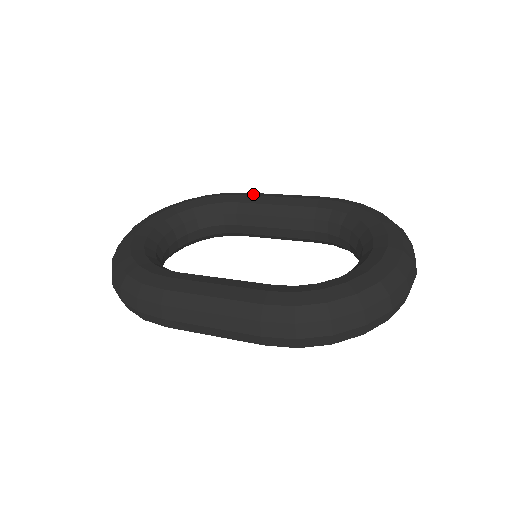
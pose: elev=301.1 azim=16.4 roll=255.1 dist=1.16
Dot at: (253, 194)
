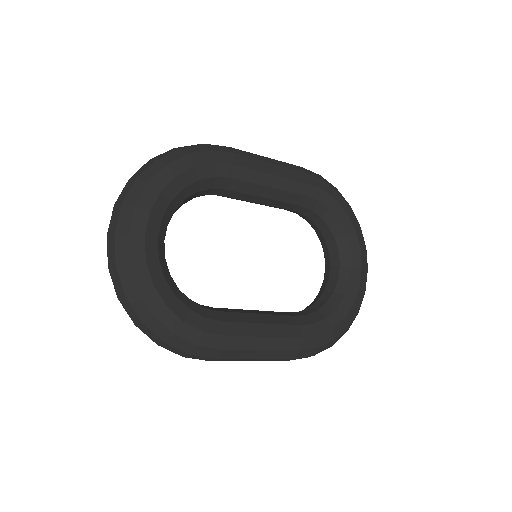
Dot at: (245, 163)
